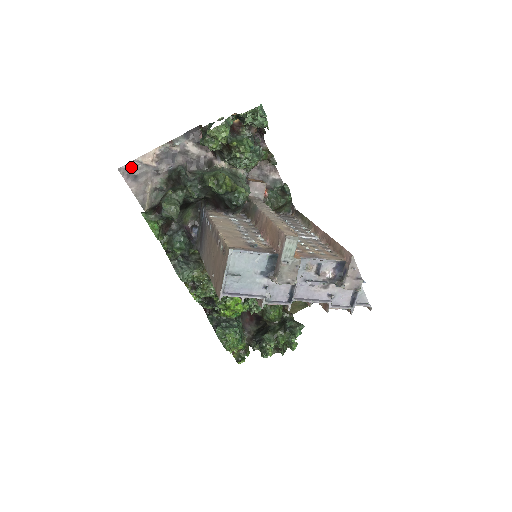
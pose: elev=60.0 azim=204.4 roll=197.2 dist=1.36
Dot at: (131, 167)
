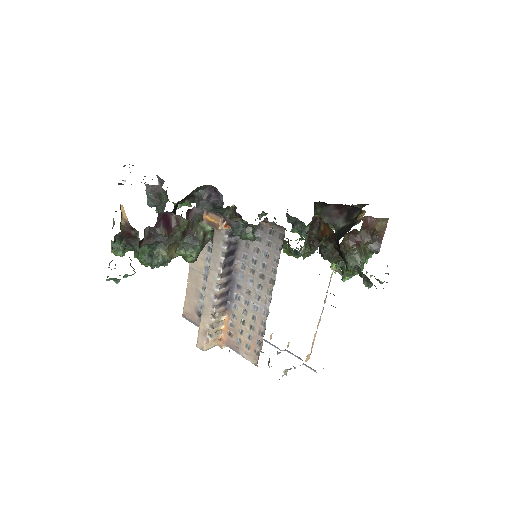
Dot at: occluded
